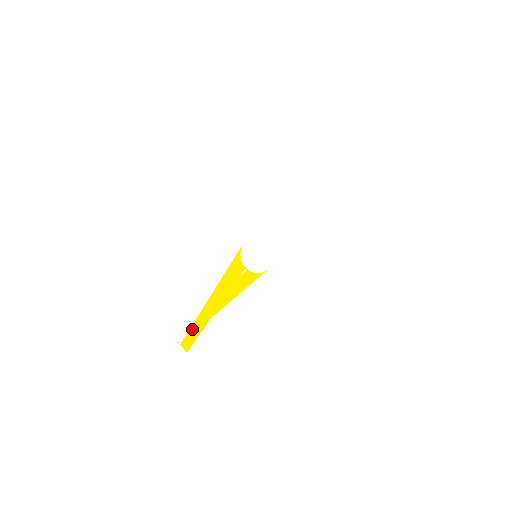
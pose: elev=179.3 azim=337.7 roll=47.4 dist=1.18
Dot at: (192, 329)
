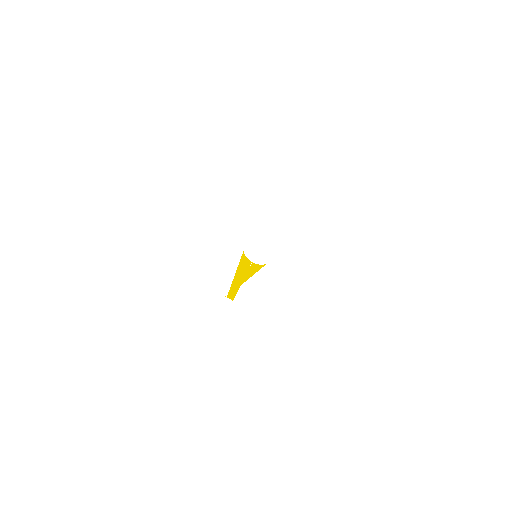
Dot at: (231, 291)
